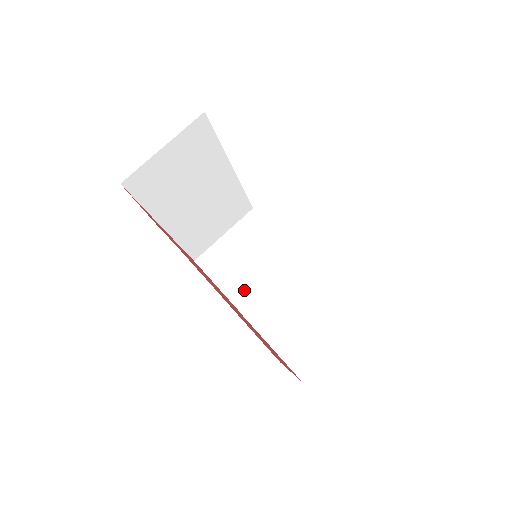
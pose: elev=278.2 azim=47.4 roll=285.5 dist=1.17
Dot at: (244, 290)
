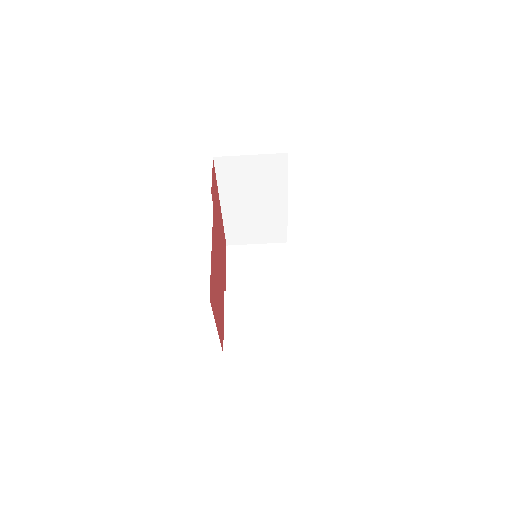
Dot at: (239, 282)
